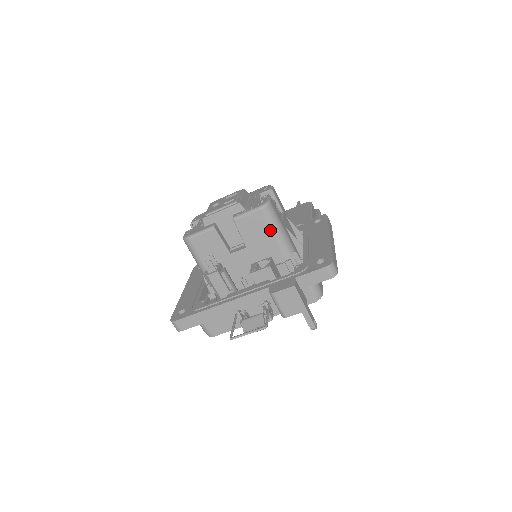
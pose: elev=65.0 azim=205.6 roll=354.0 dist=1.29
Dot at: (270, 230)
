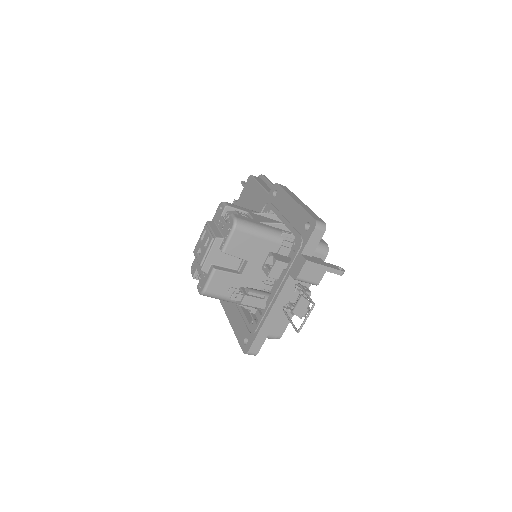
Dot at: (253, 236)
